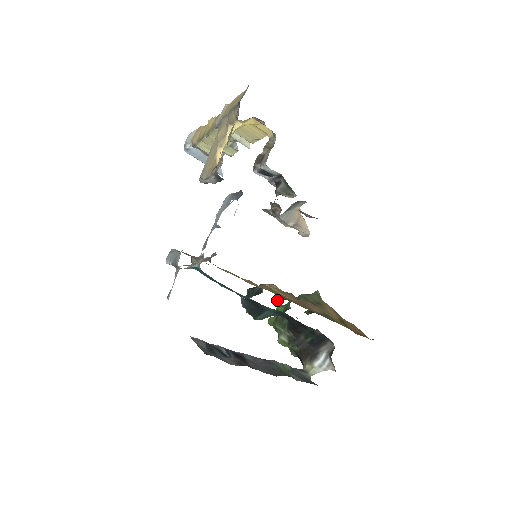
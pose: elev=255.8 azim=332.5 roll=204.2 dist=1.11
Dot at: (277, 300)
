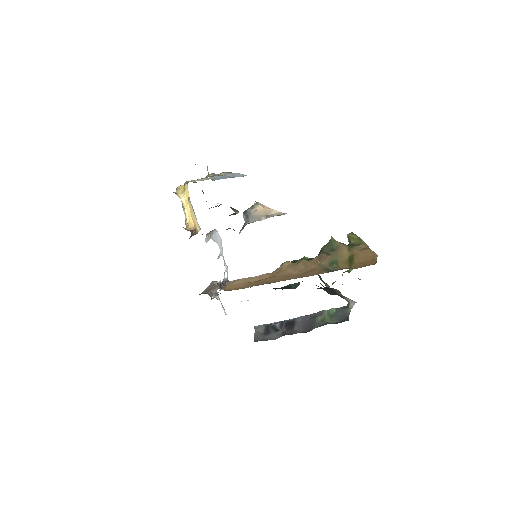
Dot at: occluded
